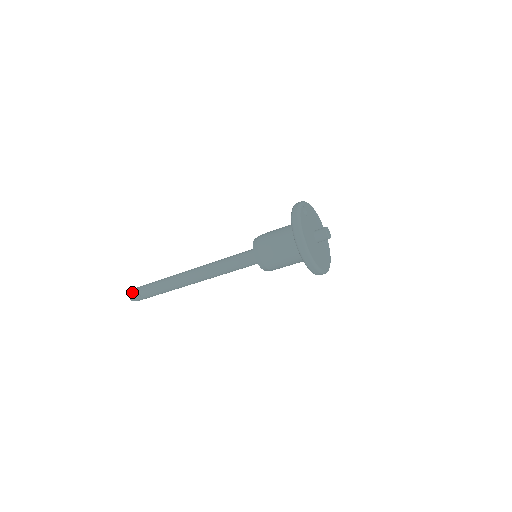
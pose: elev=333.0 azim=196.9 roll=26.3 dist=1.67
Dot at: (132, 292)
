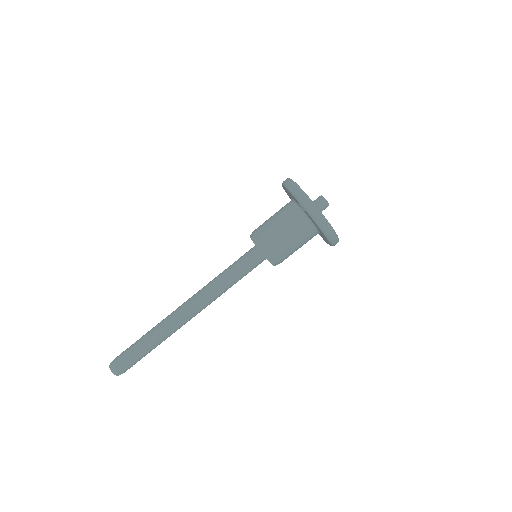
Dot at: (119, 371)
